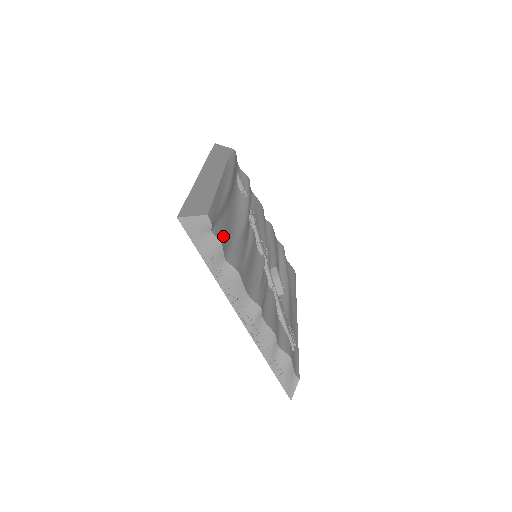
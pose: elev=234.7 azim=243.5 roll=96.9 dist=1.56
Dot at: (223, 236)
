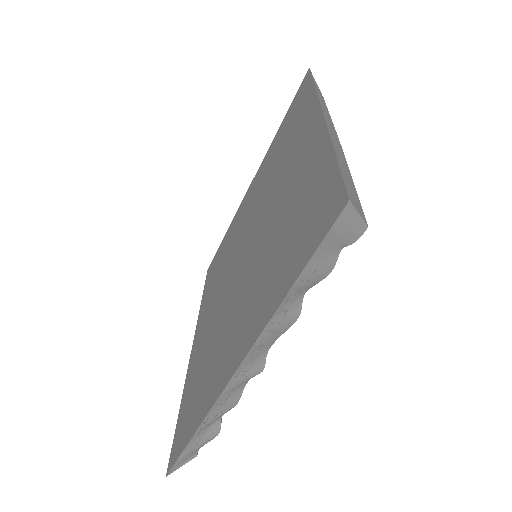
Dot at: occluded
